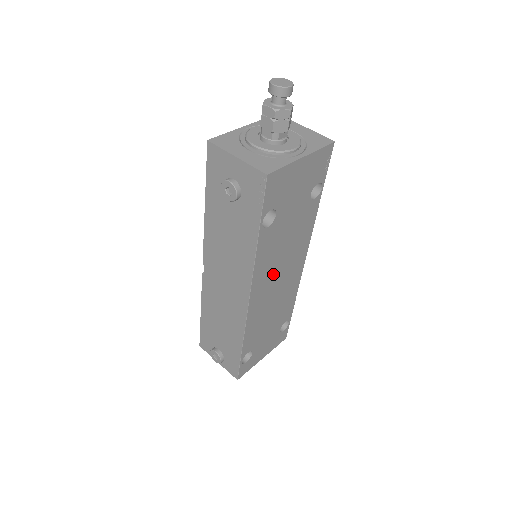
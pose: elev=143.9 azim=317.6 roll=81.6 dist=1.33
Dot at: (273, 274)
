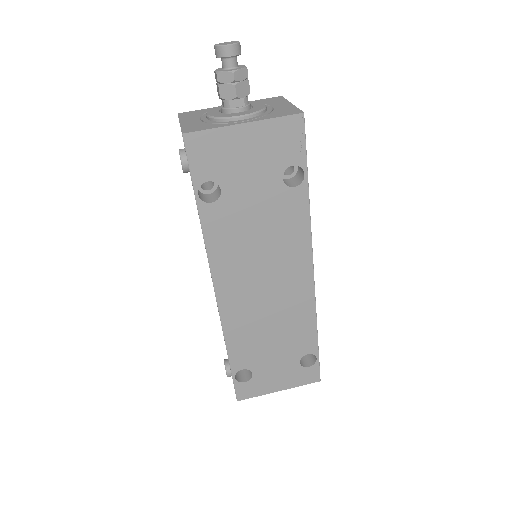
Dot at: (250, 272)
